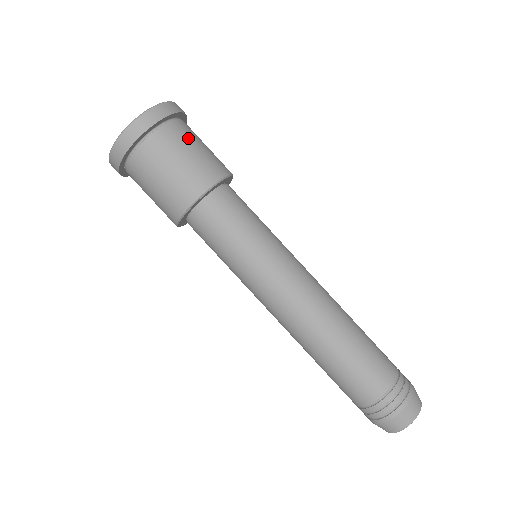
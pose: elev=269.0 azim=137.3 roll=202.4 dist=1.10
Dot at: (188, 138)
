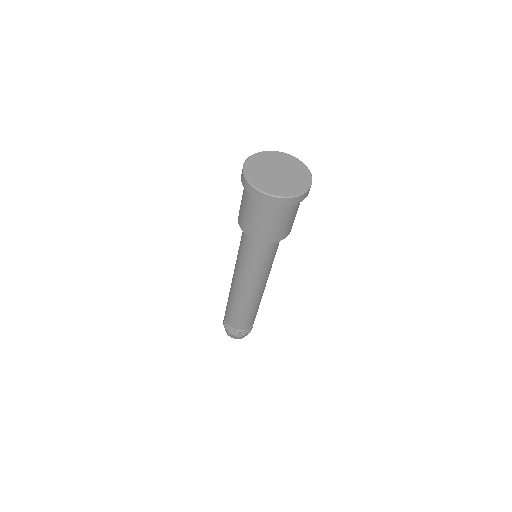
Dot at: occluded
